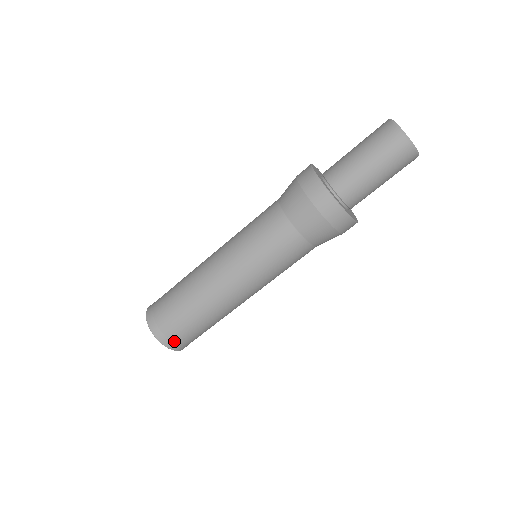
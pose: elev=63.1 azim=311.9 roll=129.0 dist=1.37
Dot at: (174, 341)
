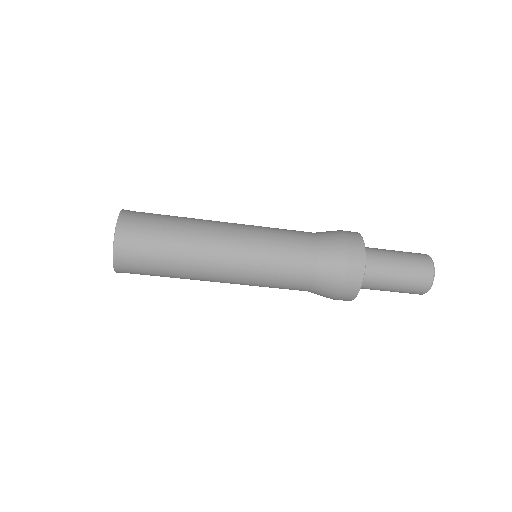
Dot at: (127, 272)
